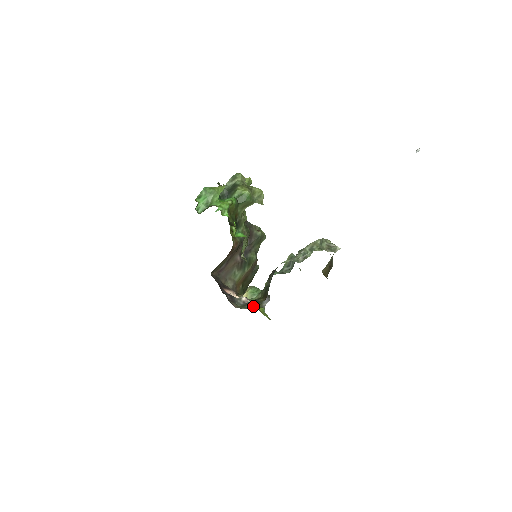
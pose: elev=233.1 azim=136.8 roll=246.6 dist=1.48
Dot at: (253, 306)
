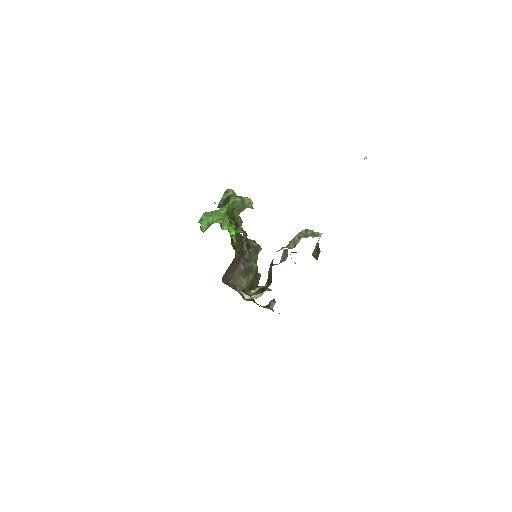
Dot at: (262, 292)
